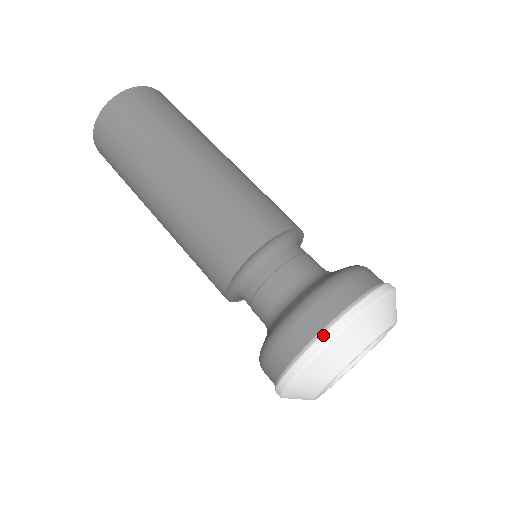
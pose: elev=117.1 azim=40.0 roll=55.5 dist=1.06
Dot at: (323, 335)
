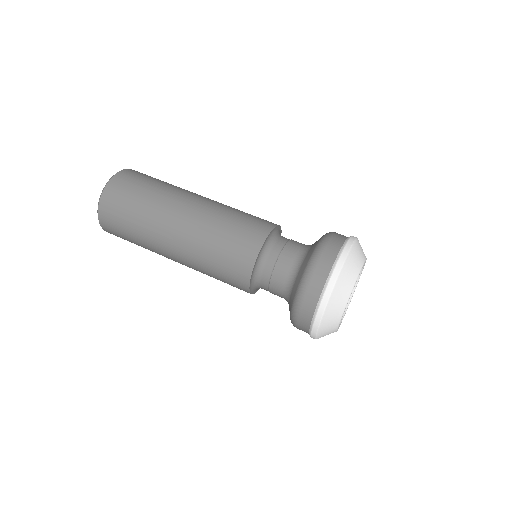
Dot at: (335, 267)
